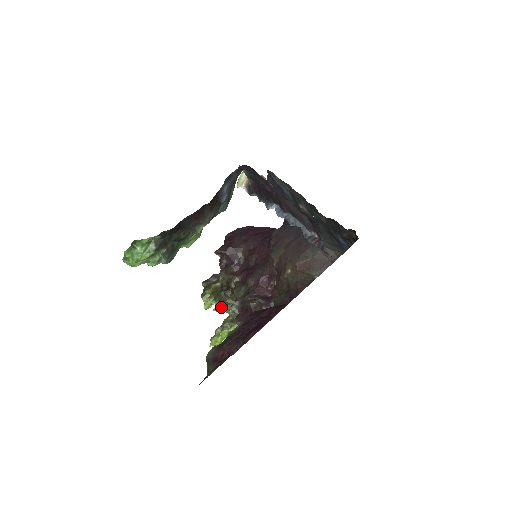
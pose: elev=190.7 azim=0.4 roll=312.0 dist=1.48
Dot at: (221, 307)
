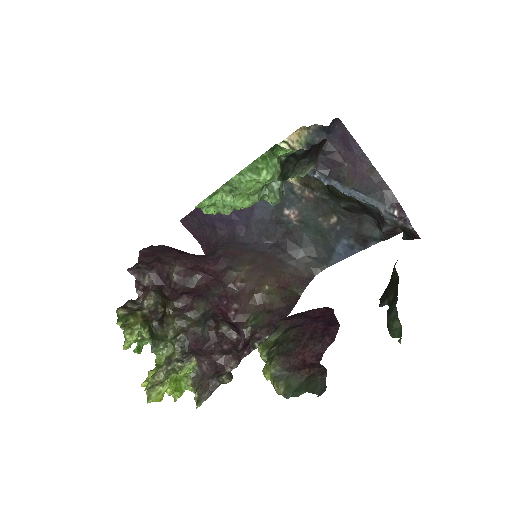
Dot at: (153, 344)
